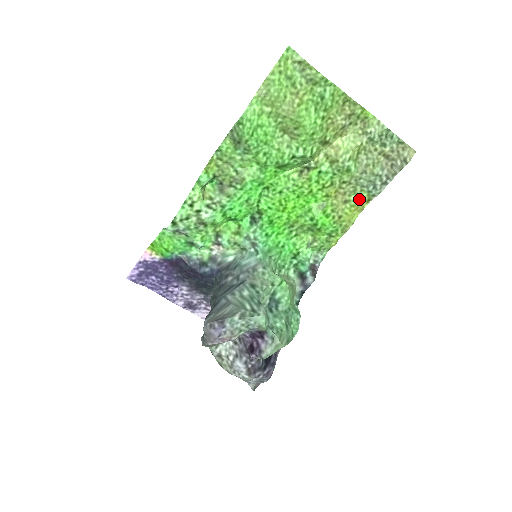
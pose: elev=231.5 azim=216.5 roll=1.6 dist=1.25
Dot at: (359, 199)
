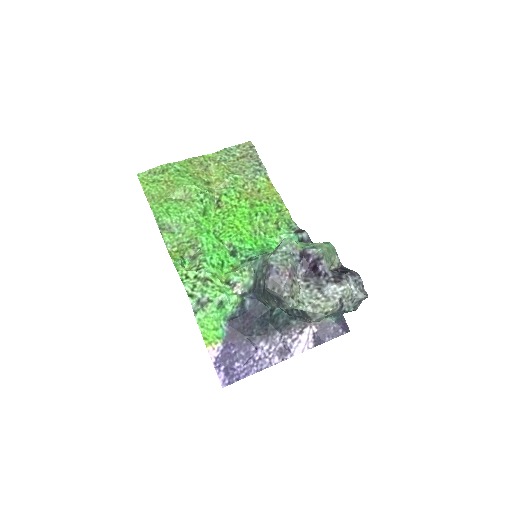
Dot at: (263, 184)
